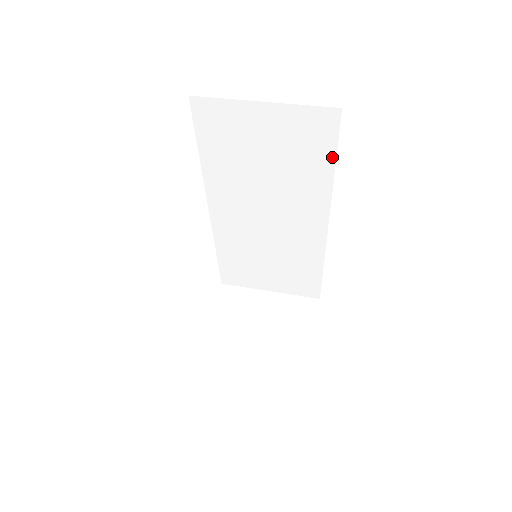
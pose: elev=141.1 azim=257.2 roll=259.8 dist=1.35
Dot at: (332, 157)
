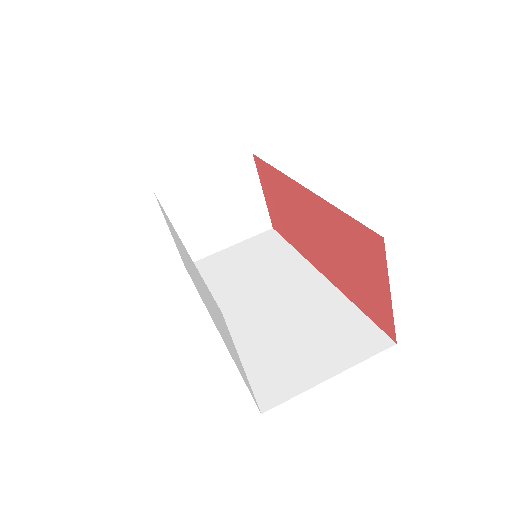
Dot at: occluded
